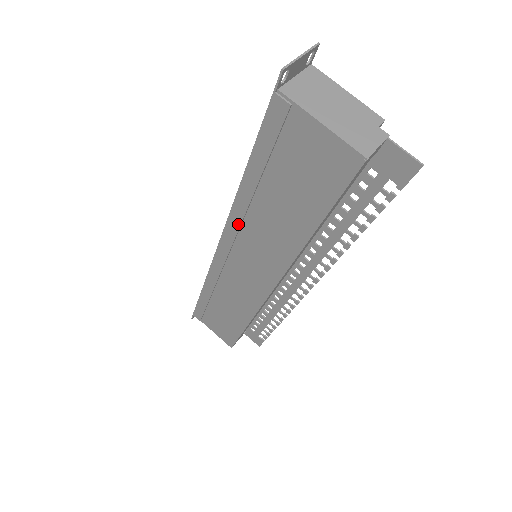
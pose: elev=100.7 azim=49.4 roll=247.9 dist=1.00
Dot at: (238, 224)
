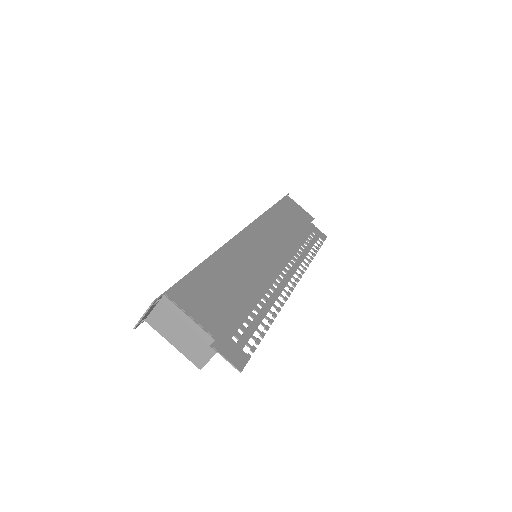
Dot at: occluded
